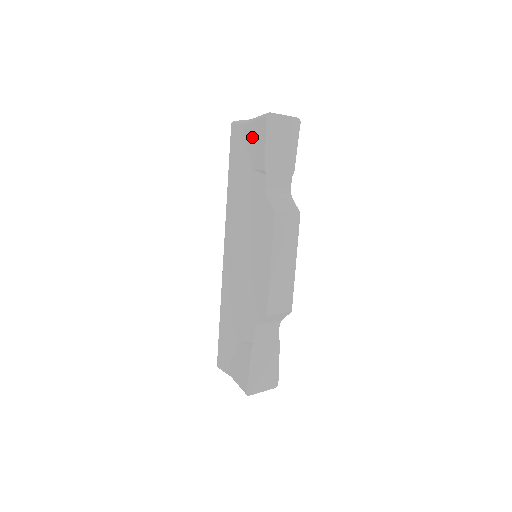
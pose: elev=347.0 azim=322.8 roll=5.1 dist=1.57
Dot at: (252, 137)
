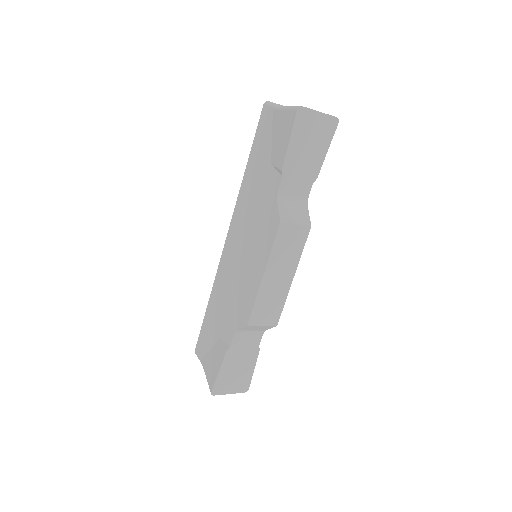
Dot at: (279, 128)
